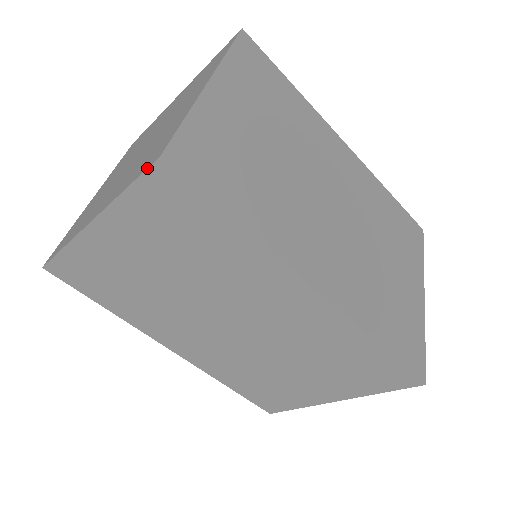
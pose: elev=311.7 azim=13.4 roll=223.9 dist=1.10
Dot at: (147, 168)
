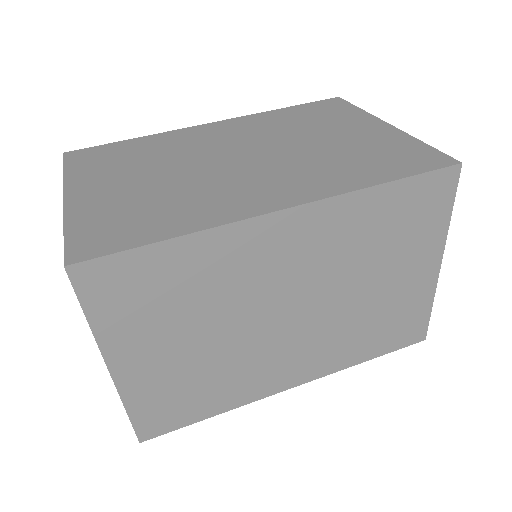
Dot at: occluded
